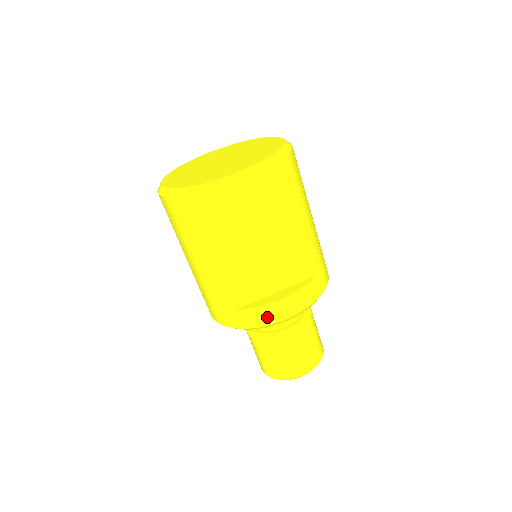
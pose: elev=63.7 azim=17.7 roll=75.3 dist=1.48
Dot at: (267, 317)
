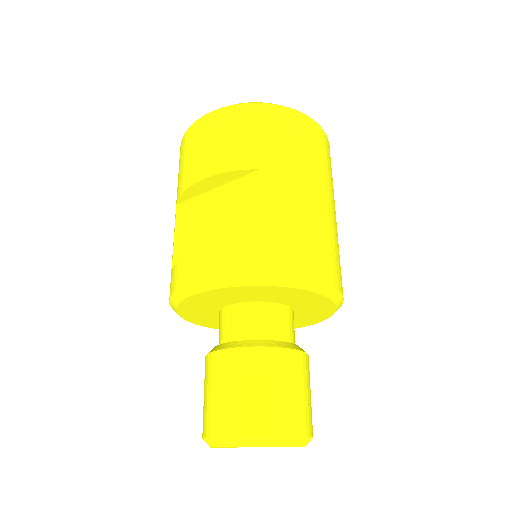
Dot at: (183, 275)
